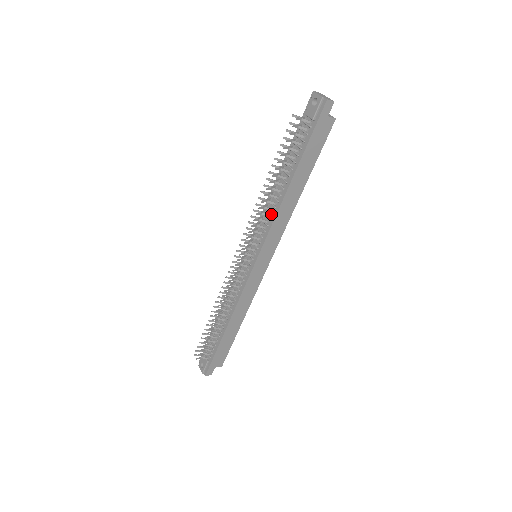
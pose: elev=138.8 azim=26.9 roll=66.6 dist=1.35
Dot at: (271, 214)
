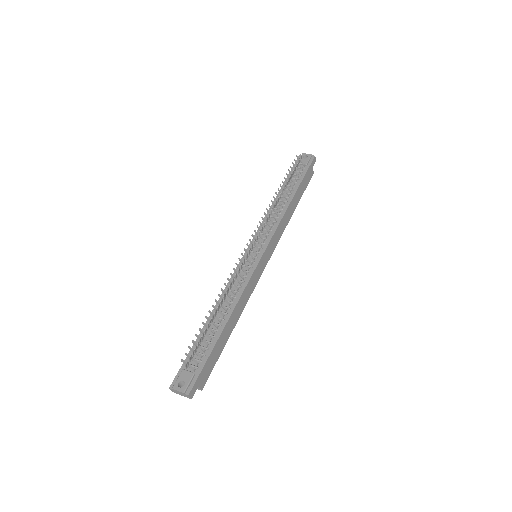
Dot at: (276, 219)
